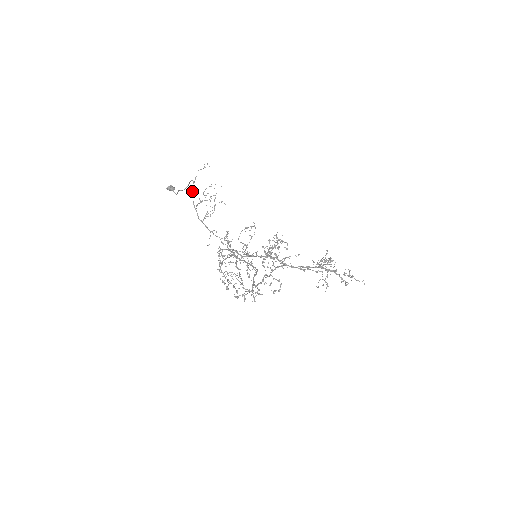
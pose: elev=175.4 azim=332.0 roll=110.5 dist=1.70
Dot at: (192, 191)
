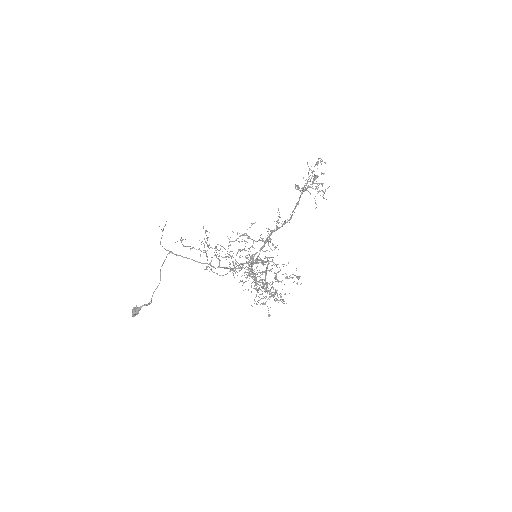
Dot at: occluded
